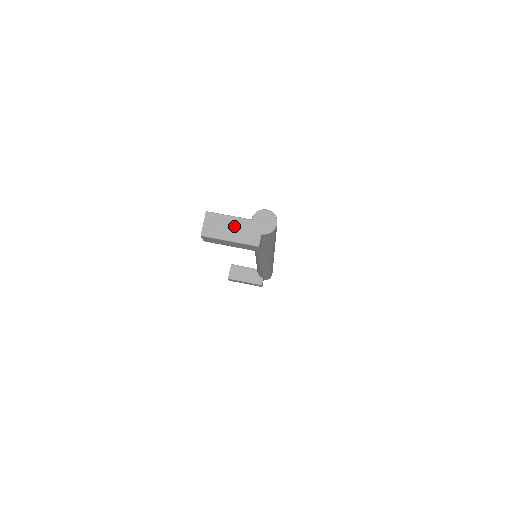
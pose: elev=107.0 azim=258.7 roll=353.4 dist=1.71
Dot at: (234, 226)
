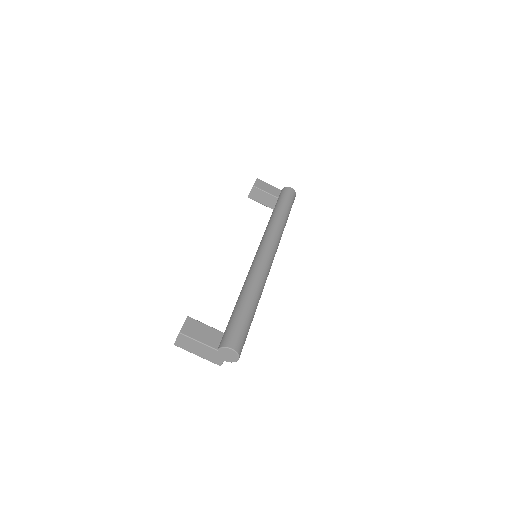
Dot at: (202, 349)
